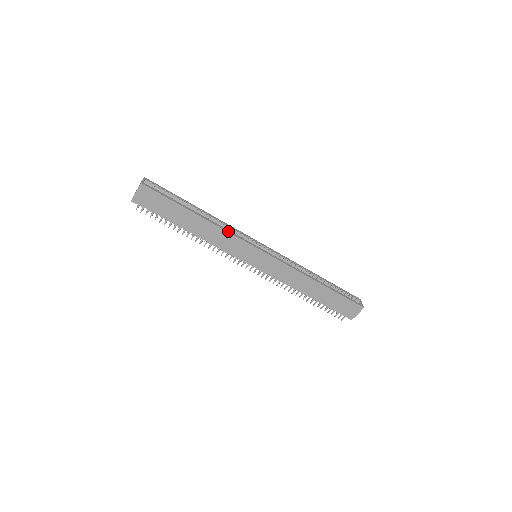
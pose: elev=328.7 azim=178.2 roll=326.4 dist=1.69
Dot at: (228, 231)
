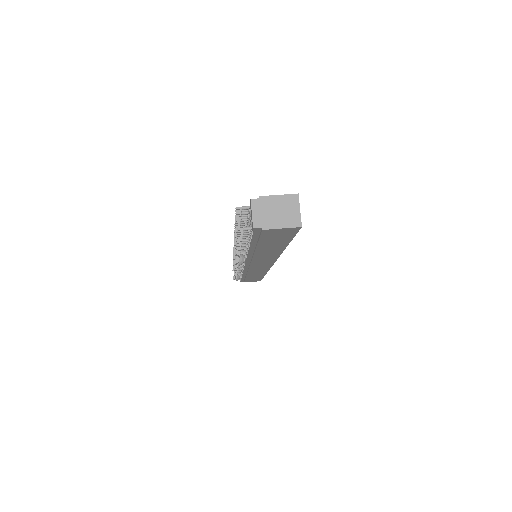
Dot at: occluded
